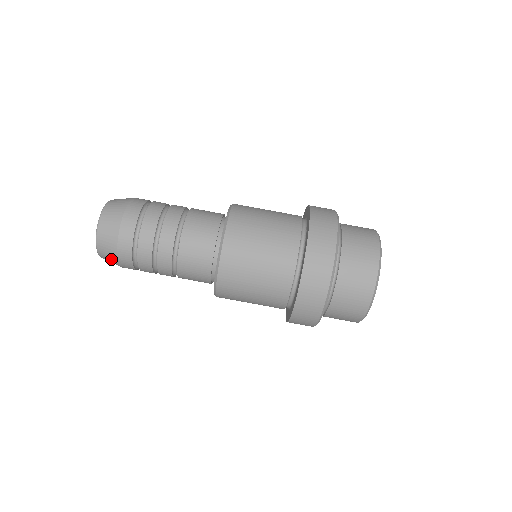
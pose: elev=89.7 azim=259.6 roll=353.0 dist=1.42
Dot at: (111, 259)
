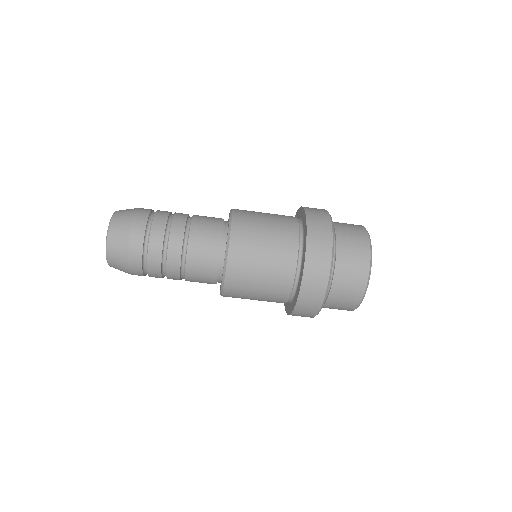
Dot at: (123, 271)
